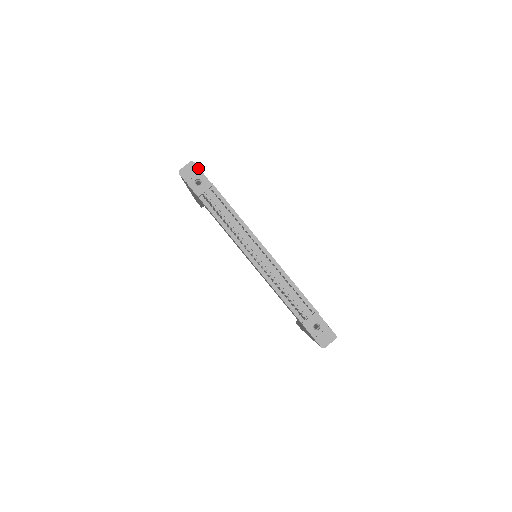
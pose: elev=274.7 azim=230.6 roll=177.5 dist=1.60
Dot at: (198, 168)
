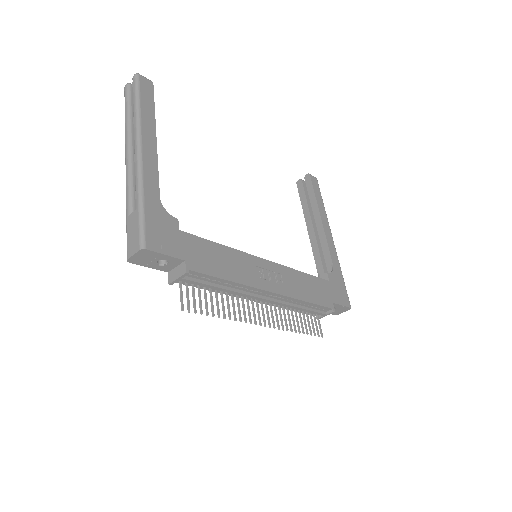
Dot at: (155, 253)
